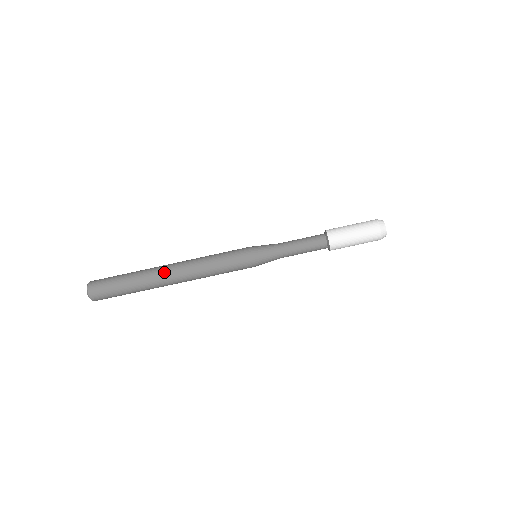
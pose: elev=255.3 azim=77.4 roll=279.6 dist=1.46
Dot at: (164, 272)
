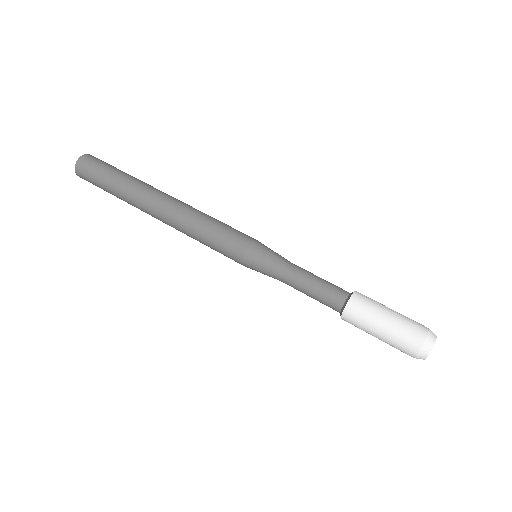
Dot at: occluded
